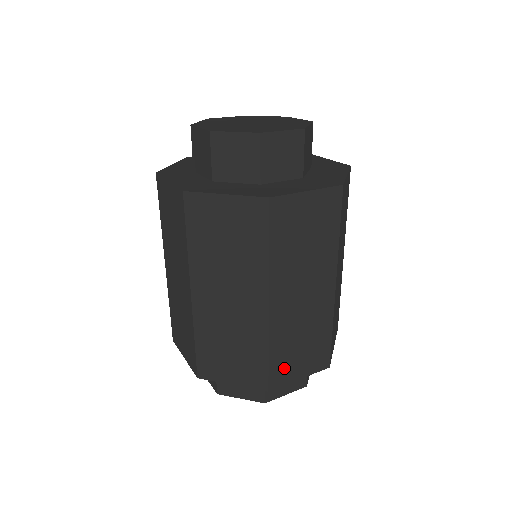
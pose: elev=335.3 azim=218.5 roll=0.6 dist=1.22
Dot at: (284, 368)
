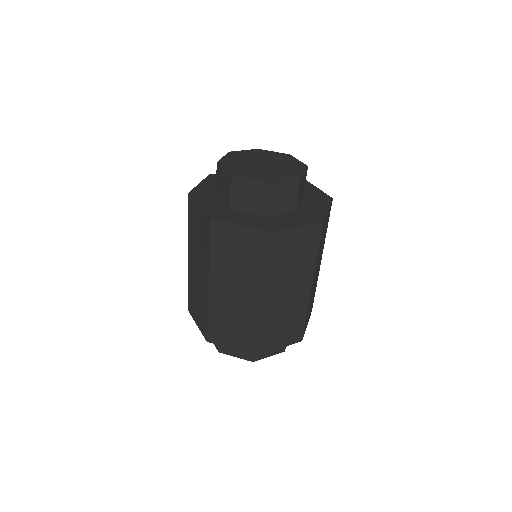
Dot at: (269, 341)
